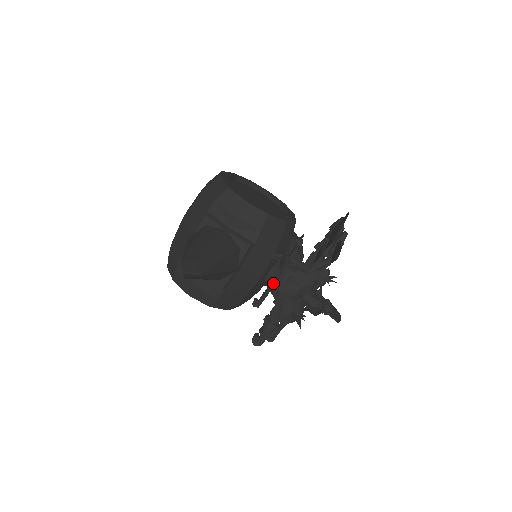
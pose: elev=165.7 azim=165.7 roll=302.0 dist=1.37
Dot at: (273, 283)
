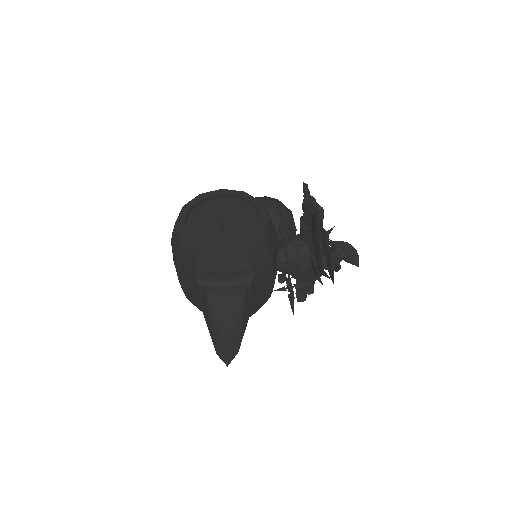
Dot at: (286, 272)
